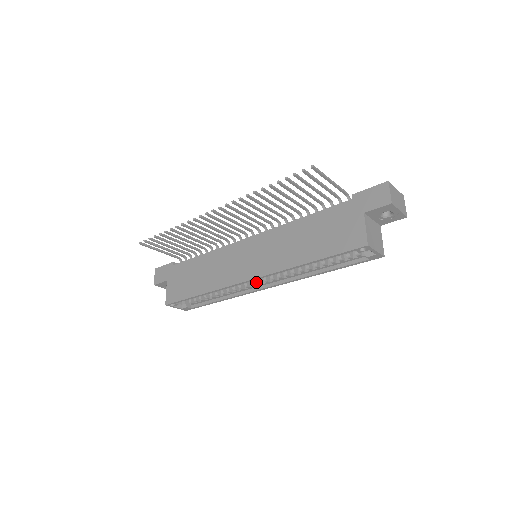
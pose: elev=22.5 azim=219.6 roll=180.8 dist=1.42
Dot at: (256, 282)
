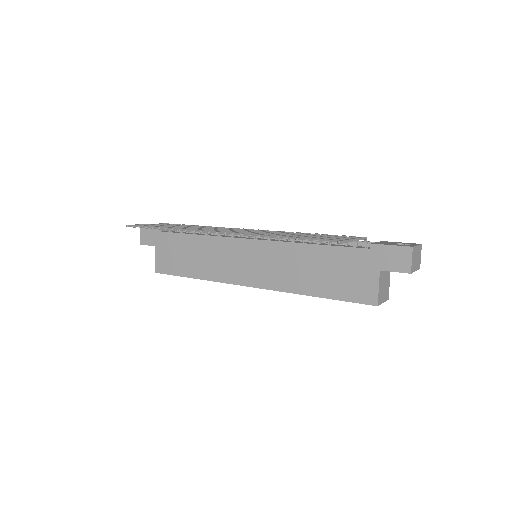
Dot at: occluded
